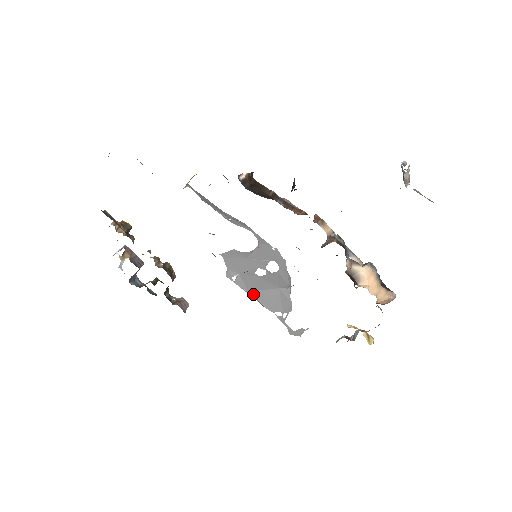
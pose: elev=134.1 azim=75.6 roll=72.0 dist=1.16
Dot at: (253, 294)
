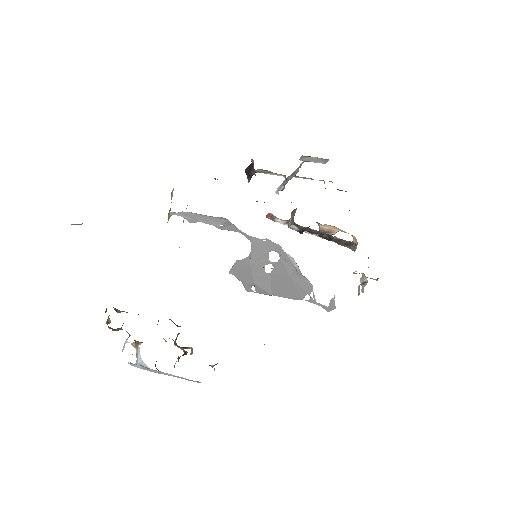
Dot at: (276, 295)
